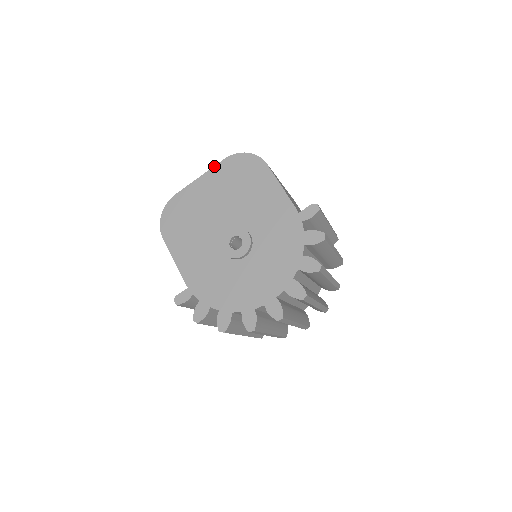
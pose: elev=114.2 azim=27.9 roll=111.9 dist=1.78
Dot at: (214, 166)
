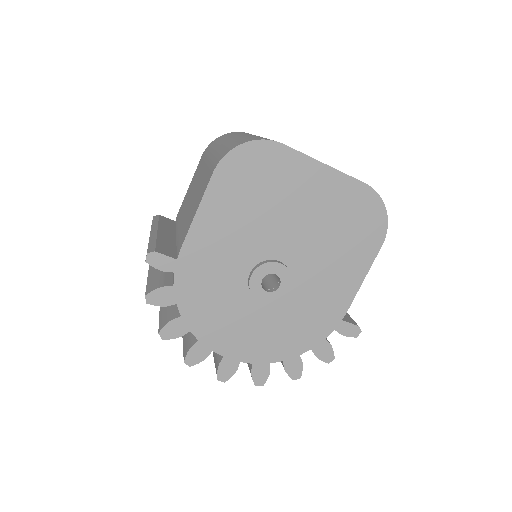
Dot at: (350, 176)
